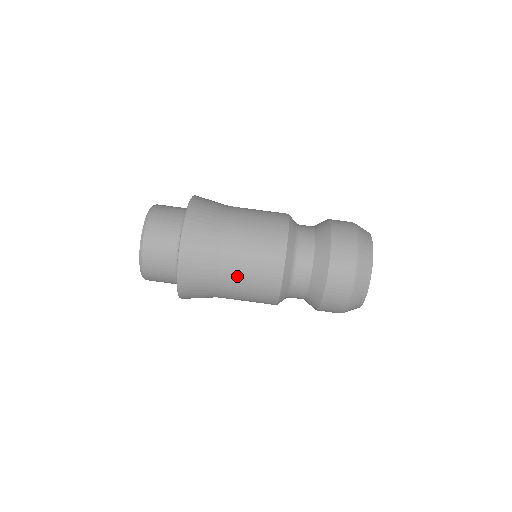
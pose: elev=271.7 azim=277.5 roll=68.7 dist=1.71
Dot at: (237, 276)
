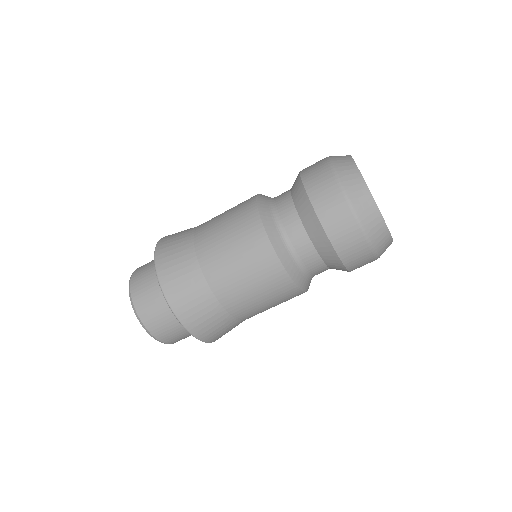
Dot at: (253, 308)
